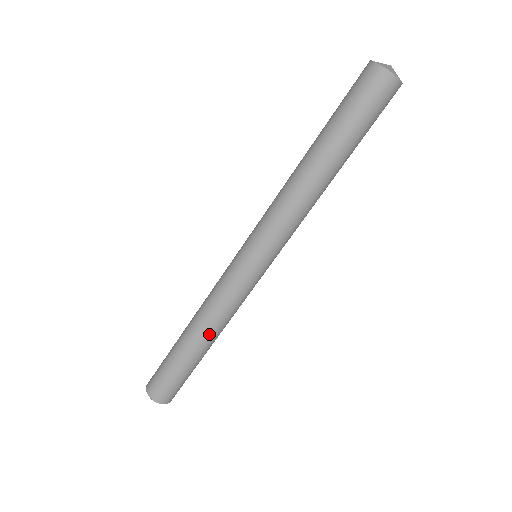
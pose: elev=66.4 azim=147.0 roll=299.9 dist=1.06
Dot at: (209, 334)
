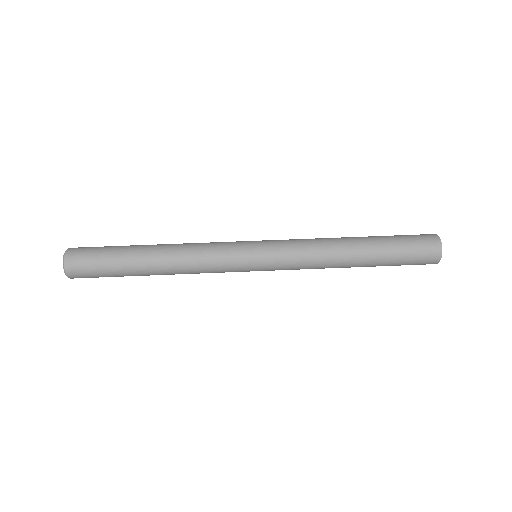
Dot at: (168, 263)
